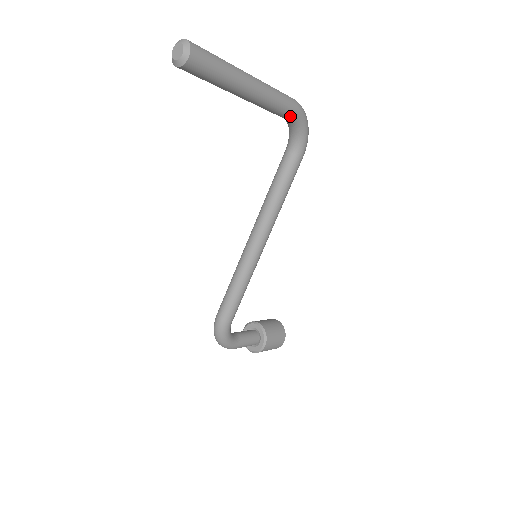
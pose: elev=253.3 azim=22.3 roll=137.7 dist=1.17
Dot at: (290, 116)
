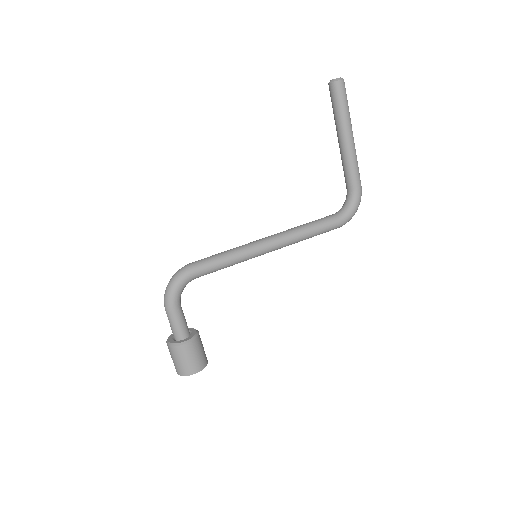
Dot at: (353, 187)
